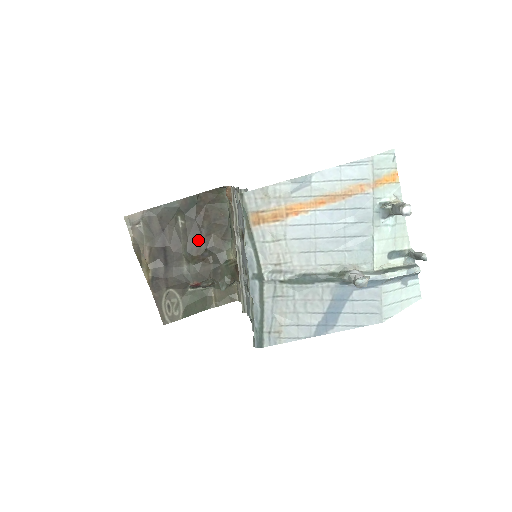
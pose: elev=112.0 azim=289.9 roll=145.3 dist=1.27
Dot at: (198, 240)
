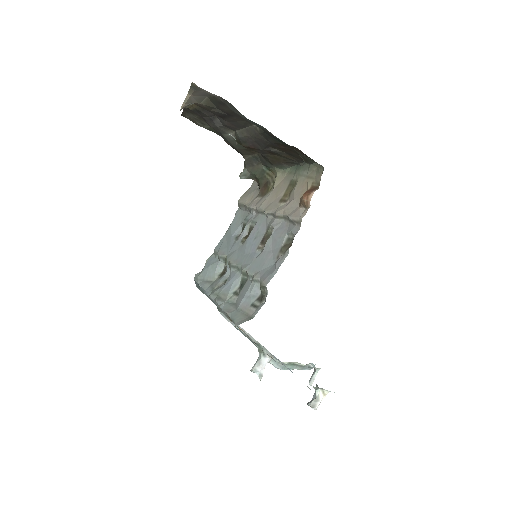
Dot at: (258, 146)
